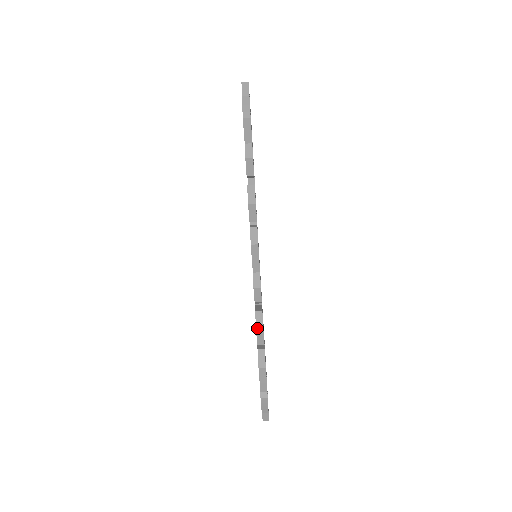
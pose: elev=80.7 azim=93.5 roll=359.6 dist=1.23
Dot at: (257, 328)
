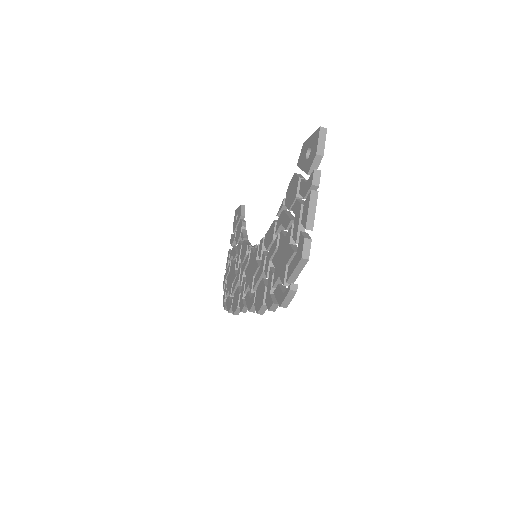
Dot at: (235, 314)
